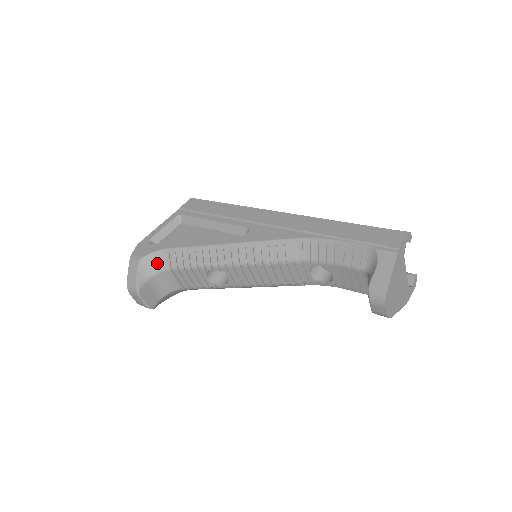
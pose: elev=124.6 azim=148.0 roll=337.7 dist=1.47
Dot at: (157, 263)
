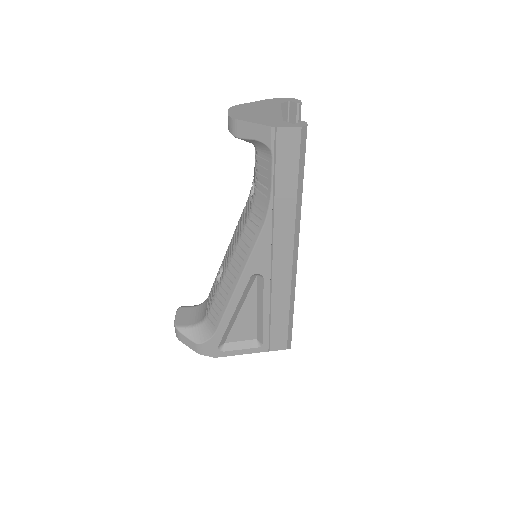
Dot at: occluded
